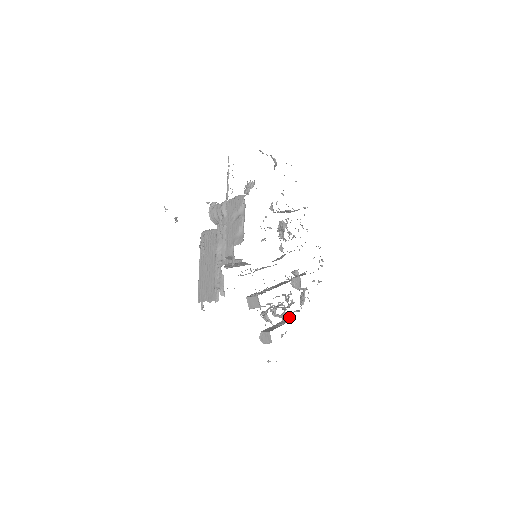
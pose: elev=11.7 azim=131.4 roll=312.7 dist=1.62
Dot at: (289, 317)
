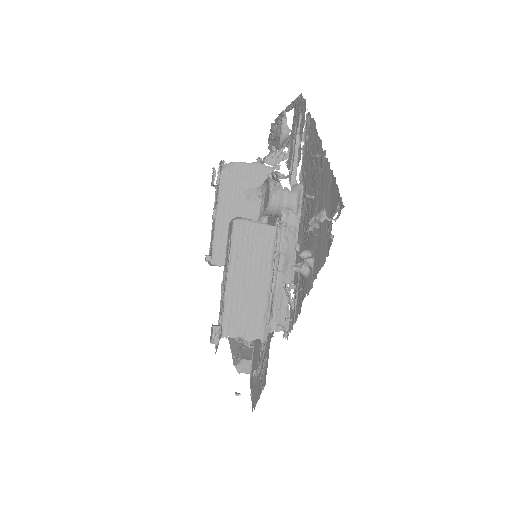
Dot at: occluded
